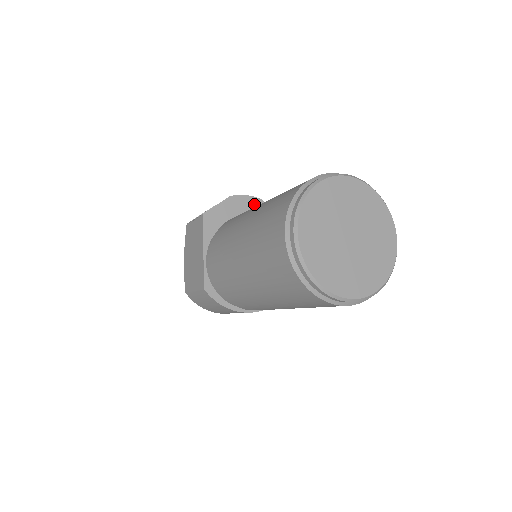
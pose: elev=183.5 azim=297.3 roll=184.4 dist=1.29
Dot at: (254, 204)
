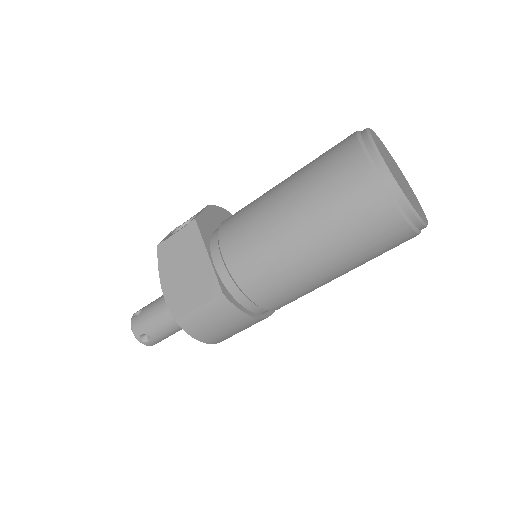
Dot at: (226, 215)
